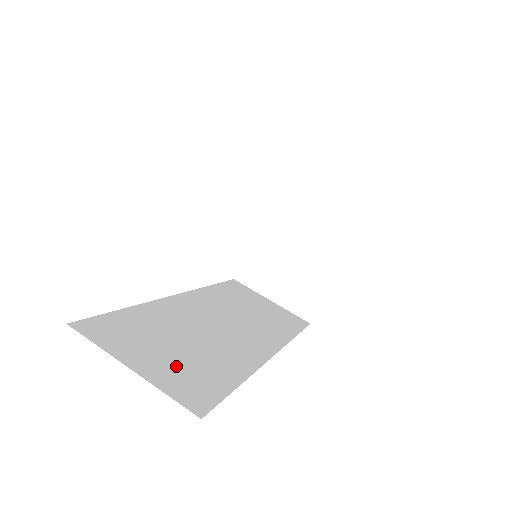
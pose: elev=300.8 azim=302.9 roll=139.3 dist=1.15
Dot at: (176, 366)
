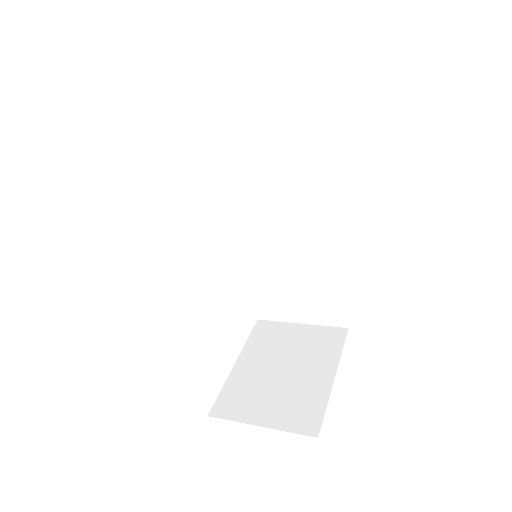
Dot at: occluded
